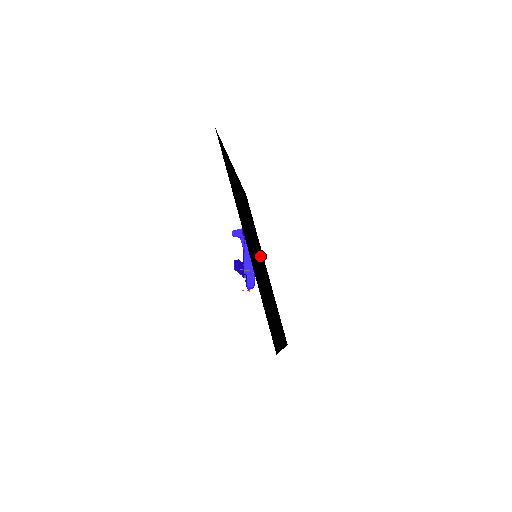
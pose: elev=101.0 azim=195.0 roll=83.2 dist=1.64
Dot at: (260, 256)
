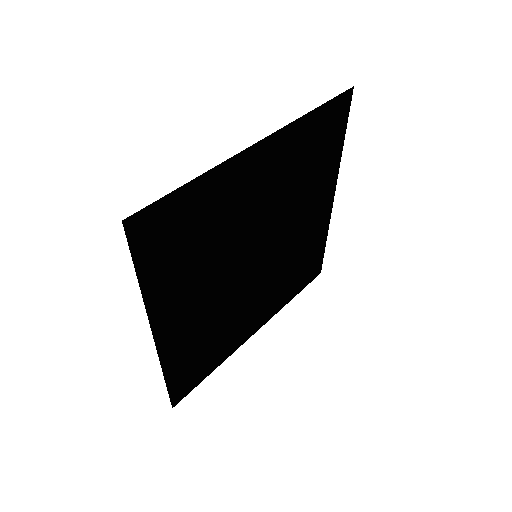
Dot at: (293, 224)
